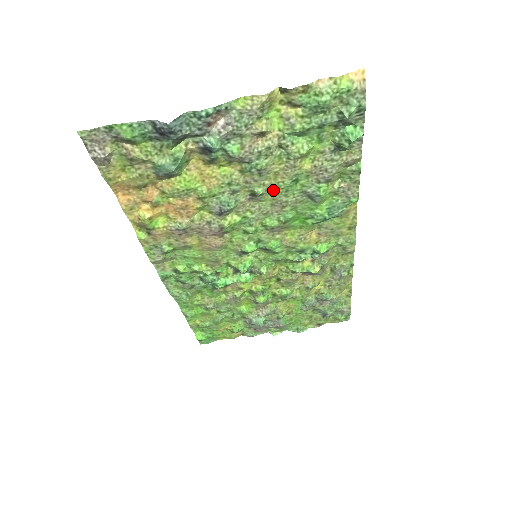
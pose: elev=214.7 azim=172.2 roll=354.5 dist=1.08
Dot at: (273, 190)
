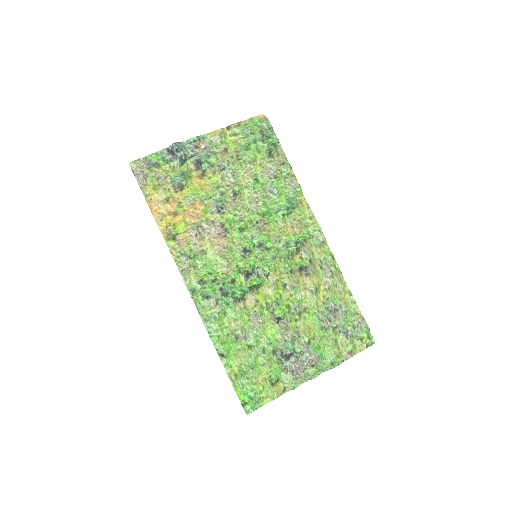
Dot at: (246, 190)
